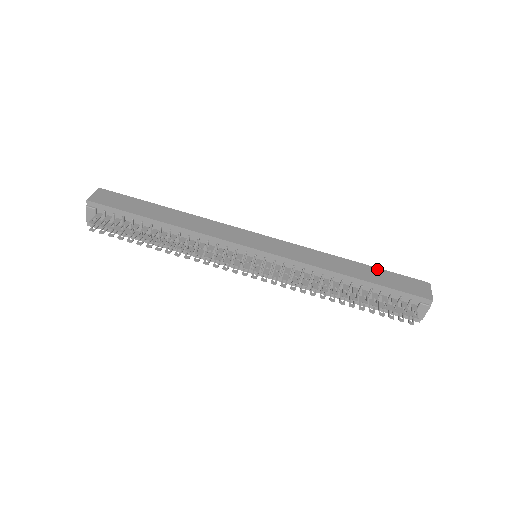
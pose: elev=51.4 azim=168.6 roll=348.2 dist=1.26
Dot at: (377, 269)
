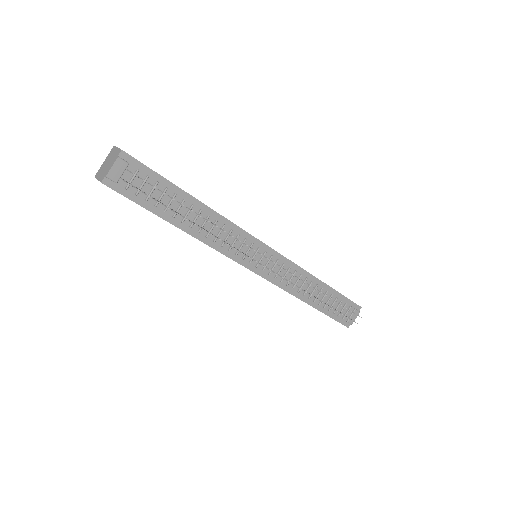
Dot at: occluded
